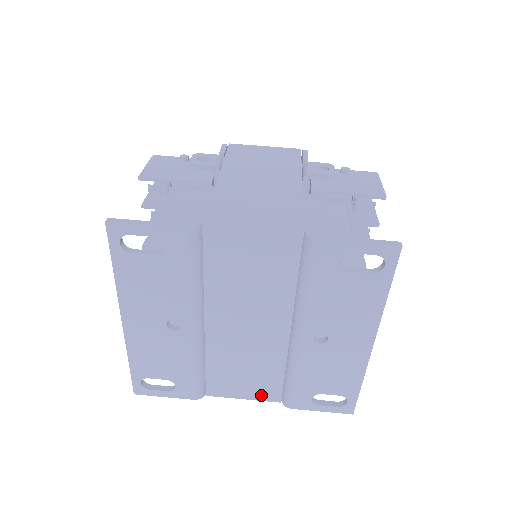
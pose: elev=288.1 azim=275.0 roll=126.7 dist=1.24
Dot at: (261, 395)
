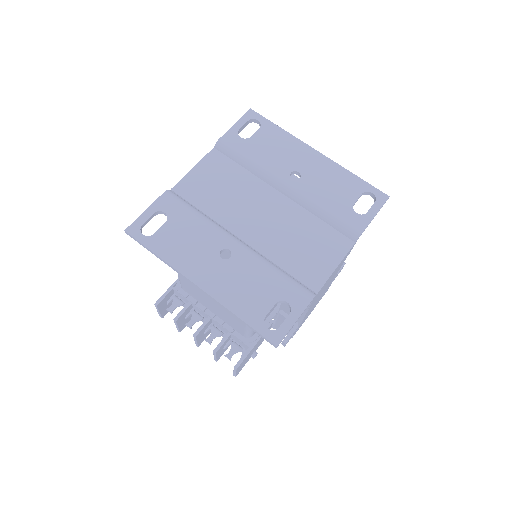
Dot at: (339, 252)
